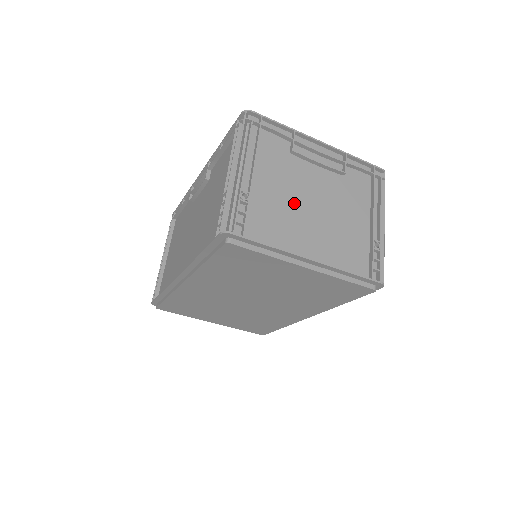
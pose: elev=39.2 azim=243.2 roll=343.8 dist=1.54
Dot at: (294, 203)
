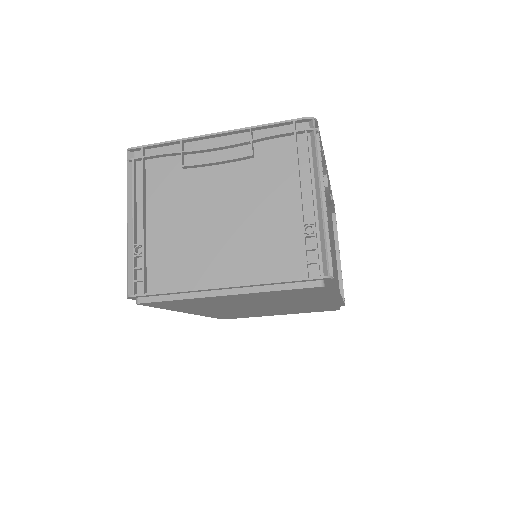
Dot at: (197, 227)
